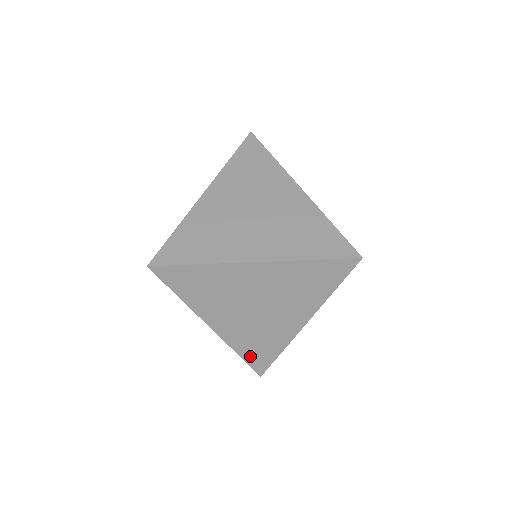
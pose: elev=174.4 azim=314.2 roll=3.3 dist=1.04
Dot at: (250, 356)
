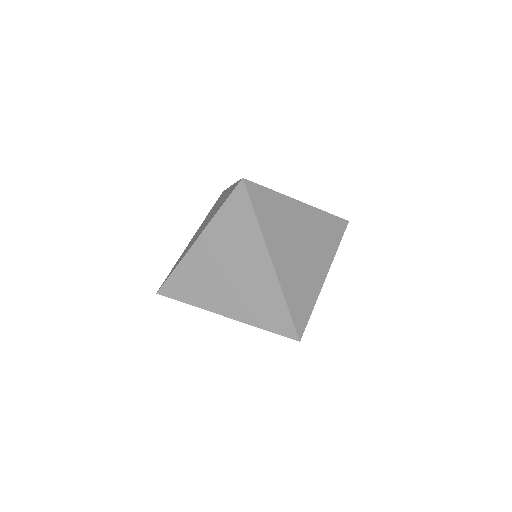
Dot at: (294, 308)
